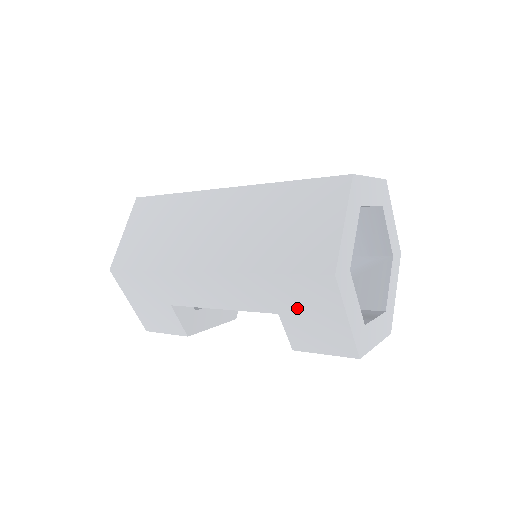
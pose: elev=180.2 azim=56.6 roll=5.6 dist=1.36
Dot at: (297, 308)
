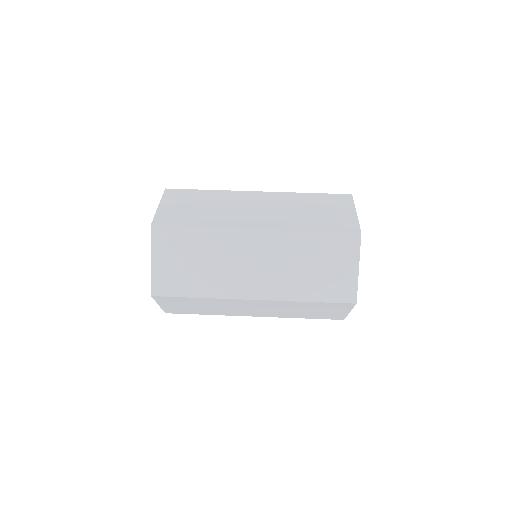
Dot at: occluded
